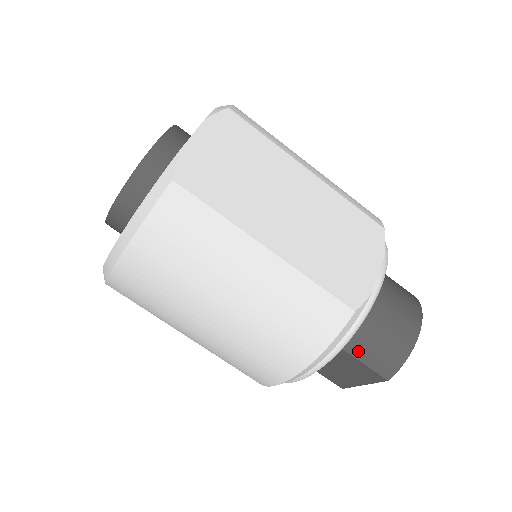
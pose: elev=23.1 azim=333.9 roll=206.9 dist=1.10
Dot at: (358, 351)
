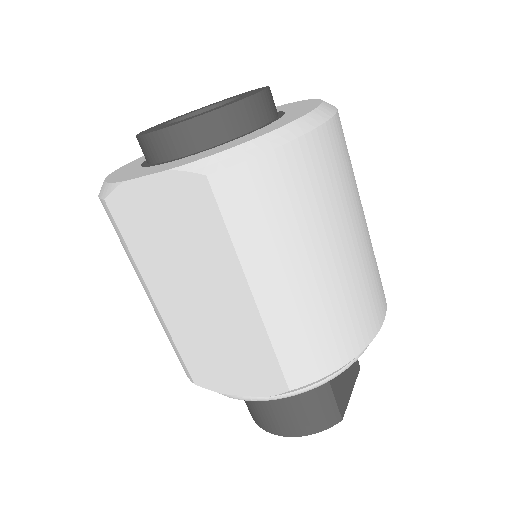
Dot at: occluded
